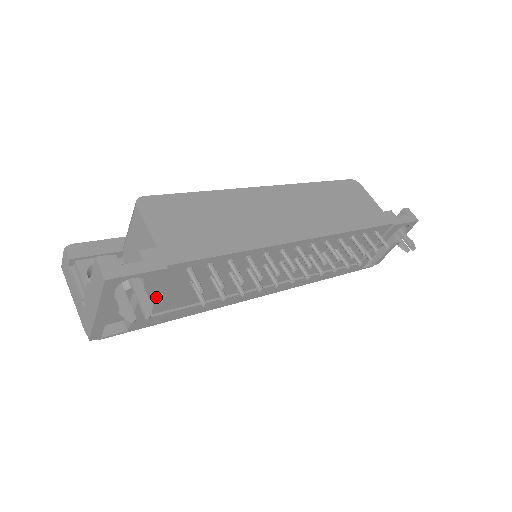
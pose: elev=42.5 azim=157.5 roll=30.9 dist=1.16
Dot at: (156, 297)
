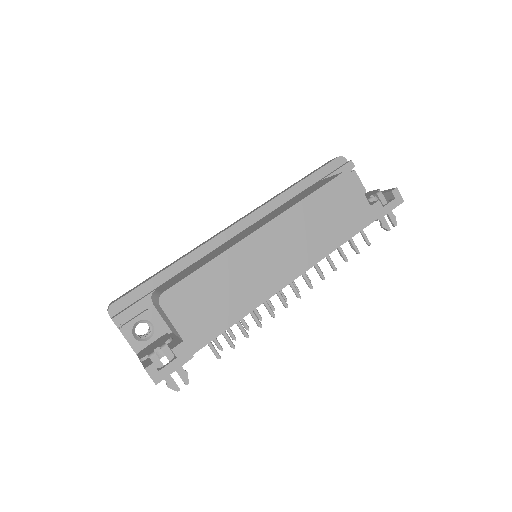
Dot at: occluded
